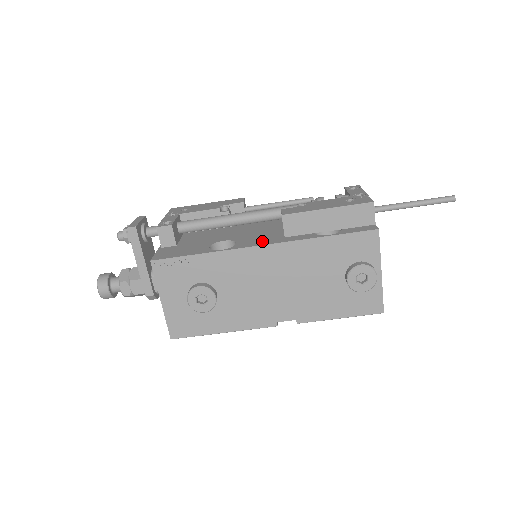
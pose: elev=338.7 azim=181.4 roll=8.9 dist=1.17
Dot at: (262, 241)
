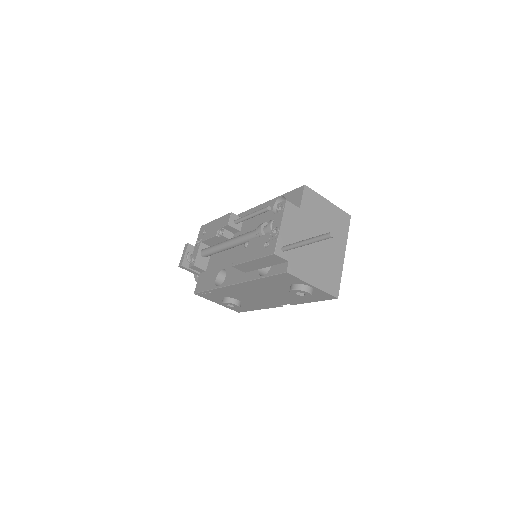
Dot at: (235, 277)
